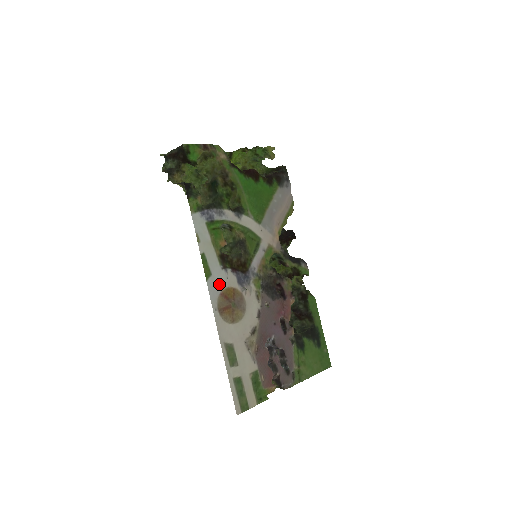
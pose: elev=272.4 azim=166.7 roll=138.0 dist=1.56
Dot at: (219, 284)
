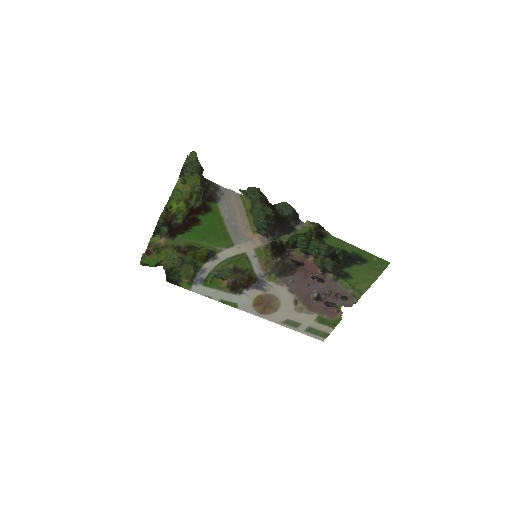
Dot at: (247, 303)
